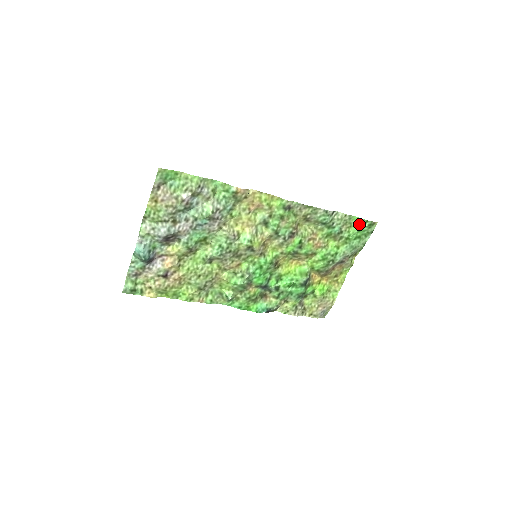
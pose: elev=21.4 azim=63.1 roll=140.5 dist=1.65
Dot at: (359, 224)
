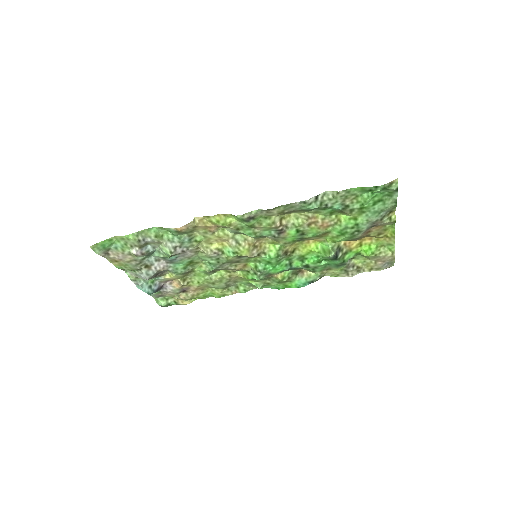
Dot at: (367, 191)
